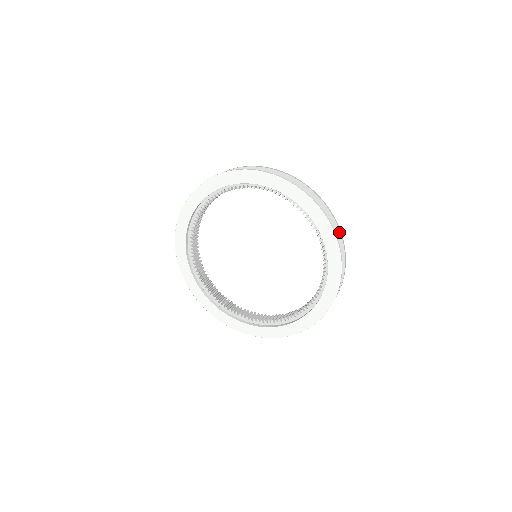
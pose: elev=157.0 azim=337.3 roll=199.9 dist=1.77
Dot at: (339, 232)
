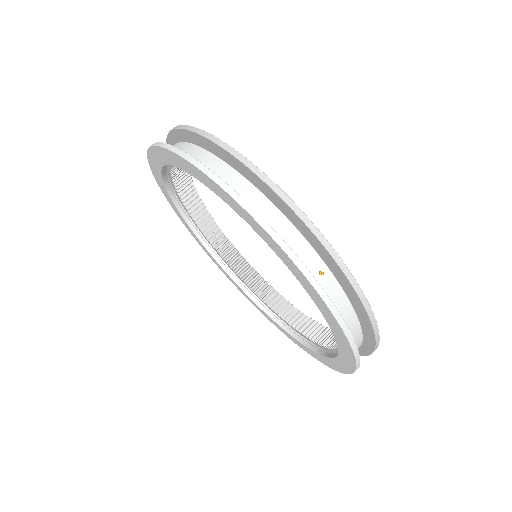
Dot at: occluded
